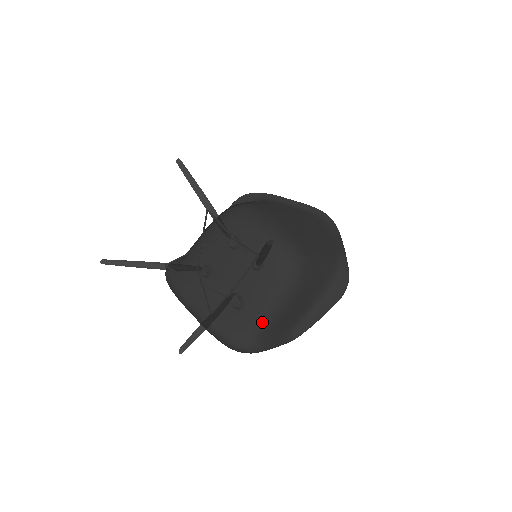
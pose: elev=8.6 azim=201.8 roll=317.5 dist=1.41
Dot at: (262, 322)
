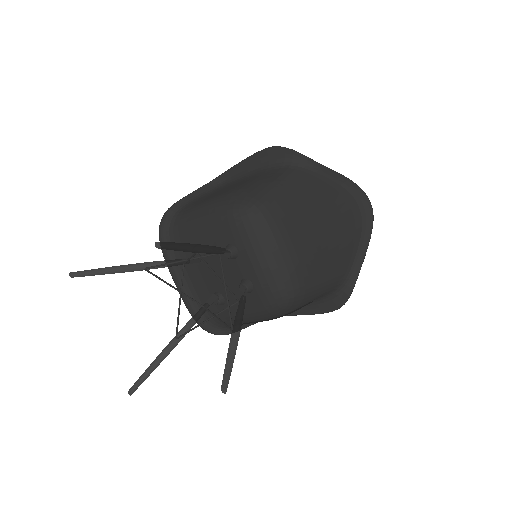
Dot at: occluded
